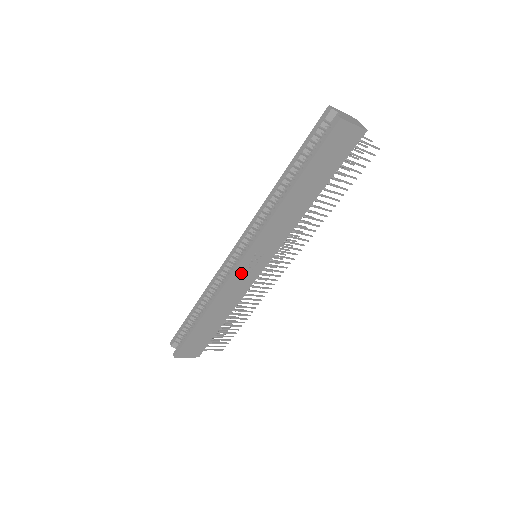
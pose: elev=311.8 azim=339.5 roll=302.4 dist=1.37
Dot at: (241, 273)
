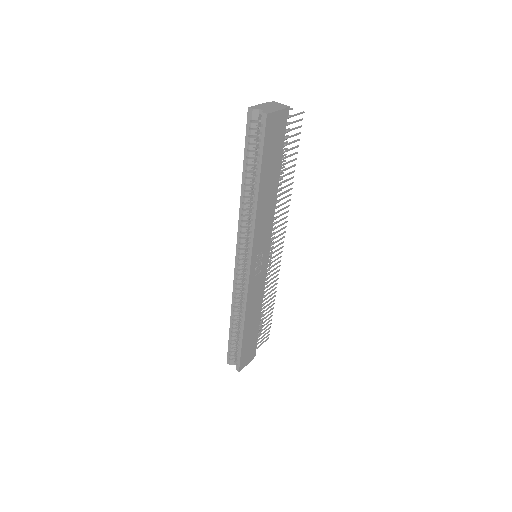
Dot at: (254, 277)
